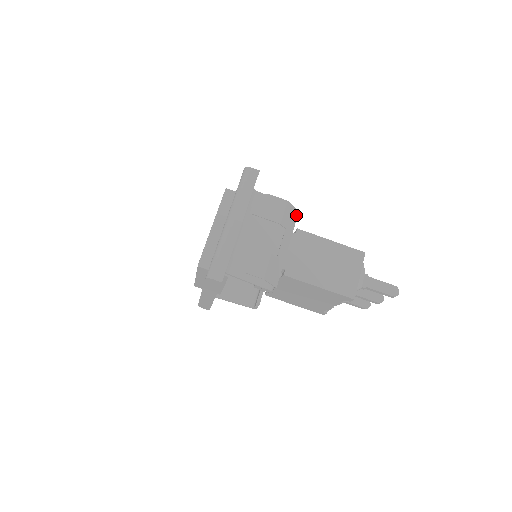
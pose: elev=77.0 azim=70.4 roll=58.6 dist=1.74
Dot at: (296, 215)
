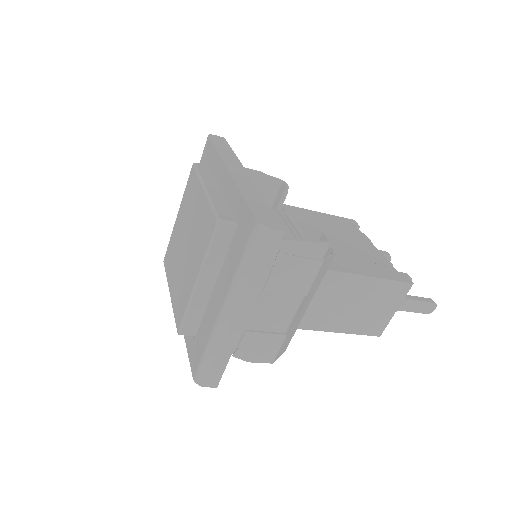
Dot at: (331, 260)
